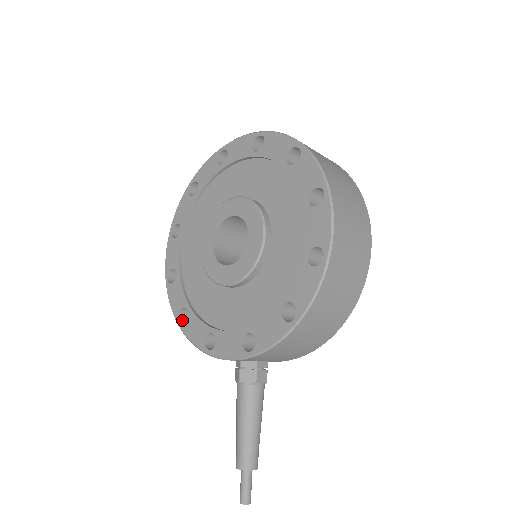
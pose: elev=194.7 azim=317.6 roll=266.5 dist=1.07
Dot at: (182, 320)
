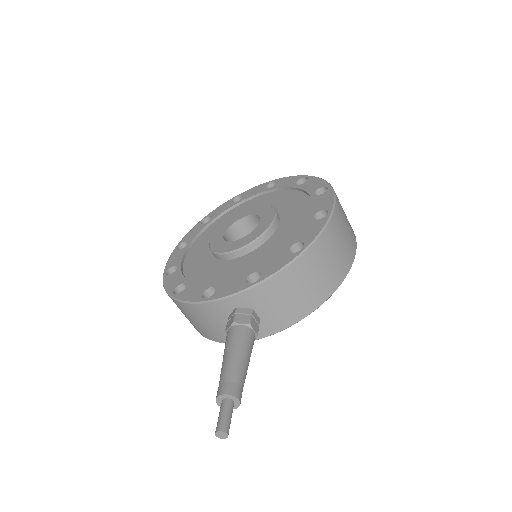
Dot at: occluded
